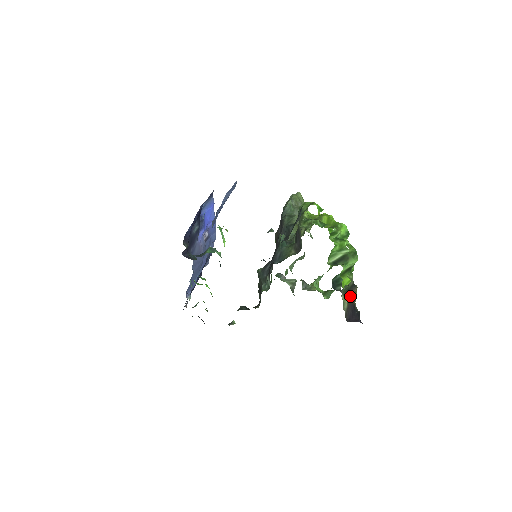
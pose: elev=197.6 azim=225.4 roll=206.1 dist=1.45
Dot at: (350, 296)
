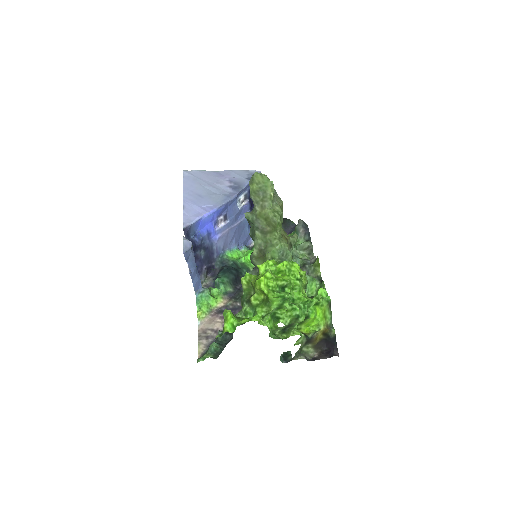
Dot at: (312, 343)
